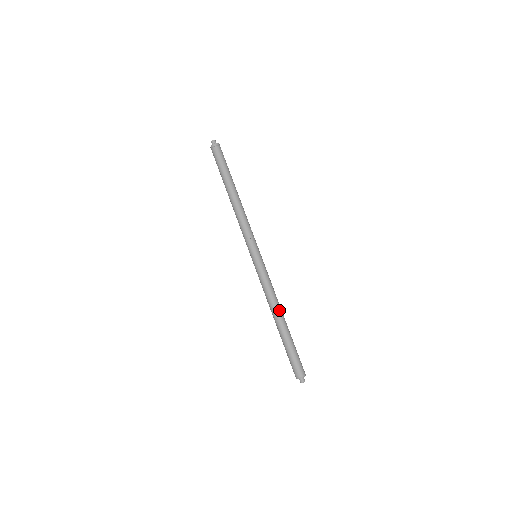
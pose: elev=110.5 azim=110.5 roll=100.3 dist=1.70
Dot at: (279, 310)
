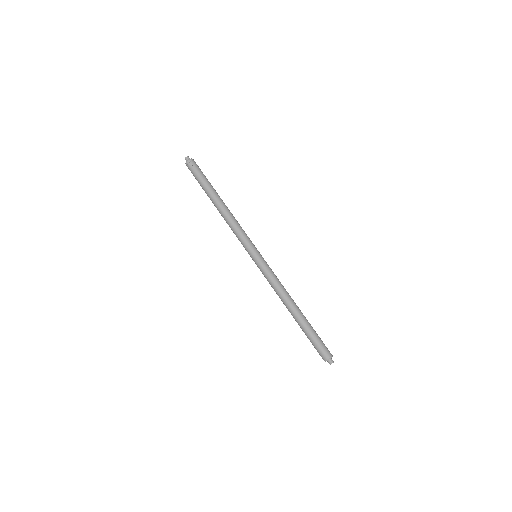
Dot at: (291, 301)
